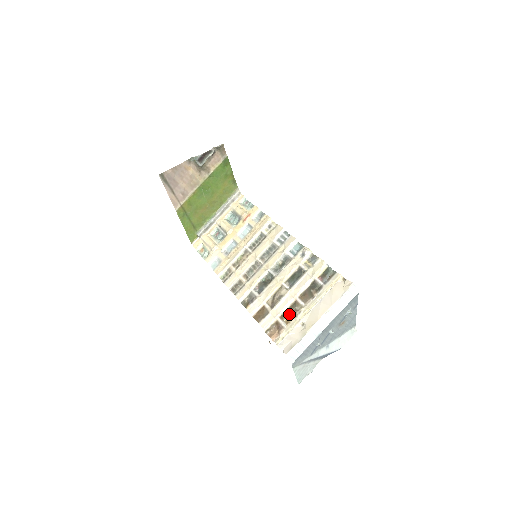
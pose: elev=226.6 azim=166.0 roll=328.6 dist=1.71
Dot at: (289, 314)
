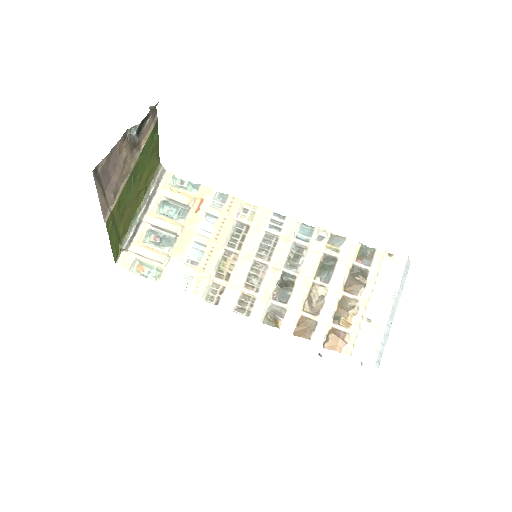
Dot at: (343, 315)
